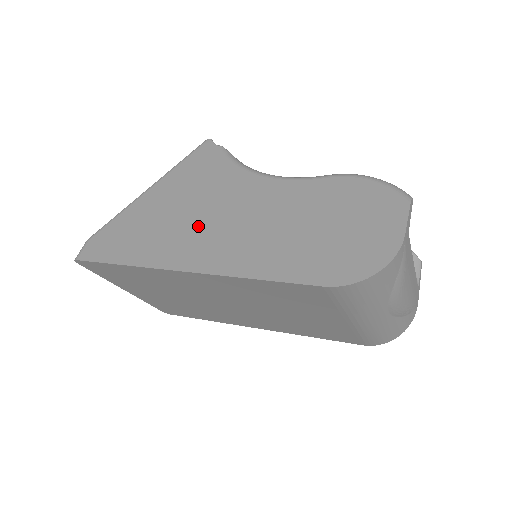
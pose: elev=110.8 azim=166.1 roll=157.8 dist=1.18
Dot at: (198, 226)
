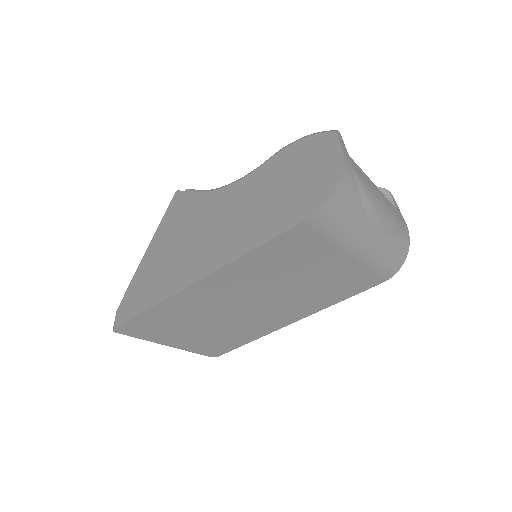
Dot at: (194, 247)
